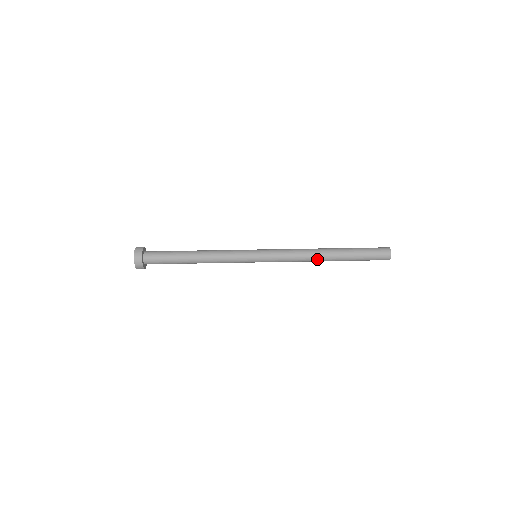
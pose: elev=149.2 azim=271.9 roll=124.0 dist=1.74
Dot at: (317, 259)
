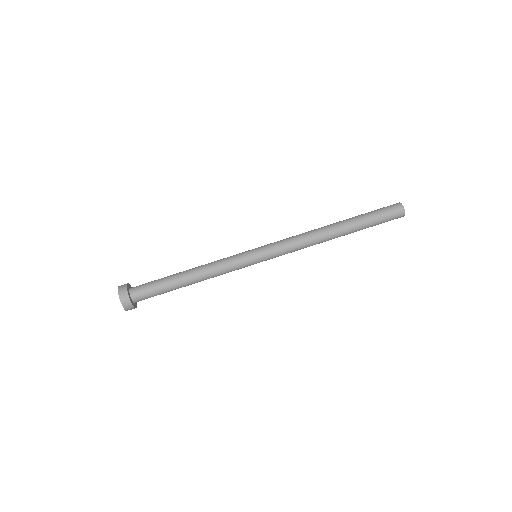
Dot at: (324, 241)
